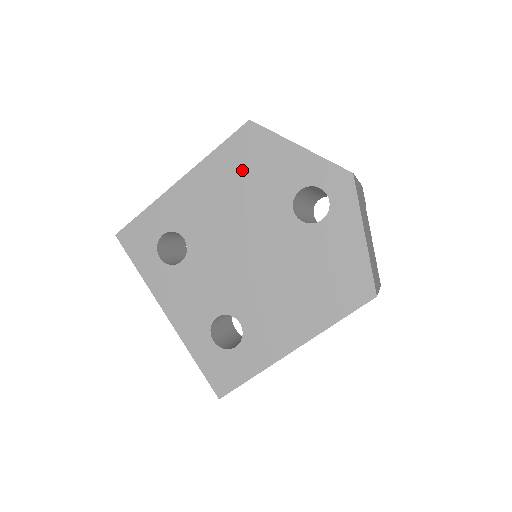
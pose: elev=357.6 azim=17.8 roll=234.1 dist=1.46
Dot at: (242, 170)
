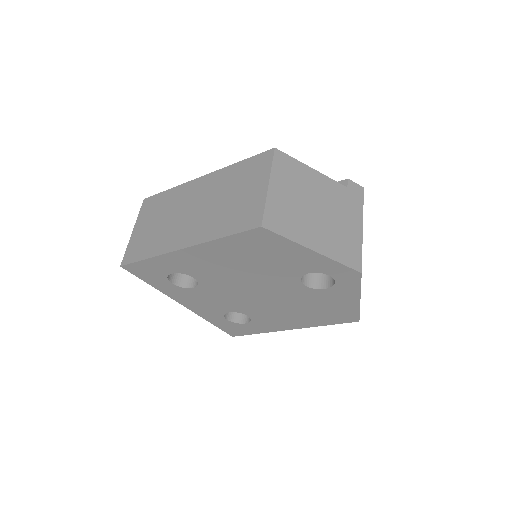
Dot at: (252, 254)
